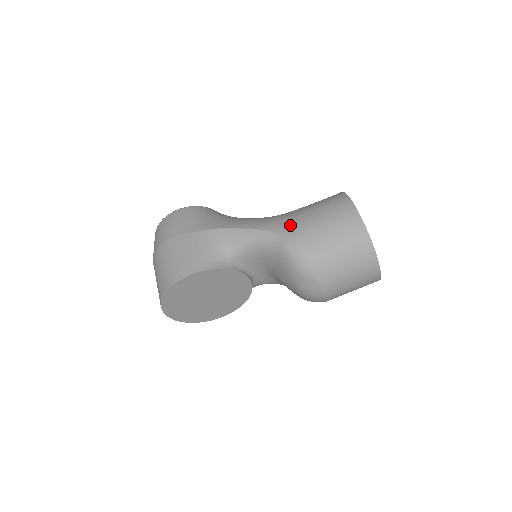
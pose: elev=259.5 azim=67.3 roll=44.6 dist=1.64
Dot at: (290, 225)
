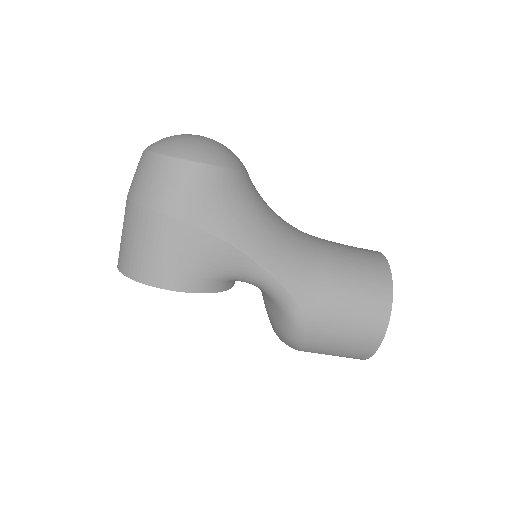
Dot at: (315, 300)
